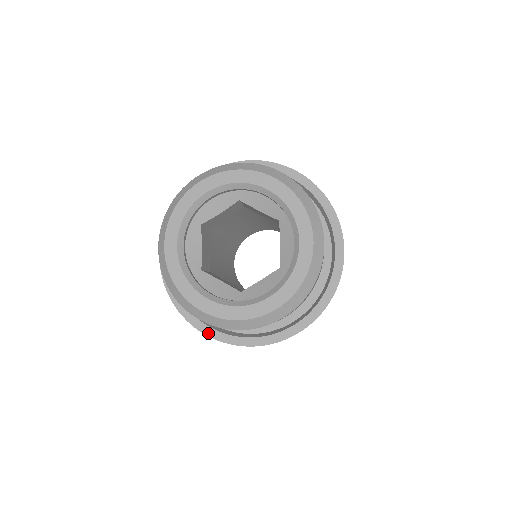
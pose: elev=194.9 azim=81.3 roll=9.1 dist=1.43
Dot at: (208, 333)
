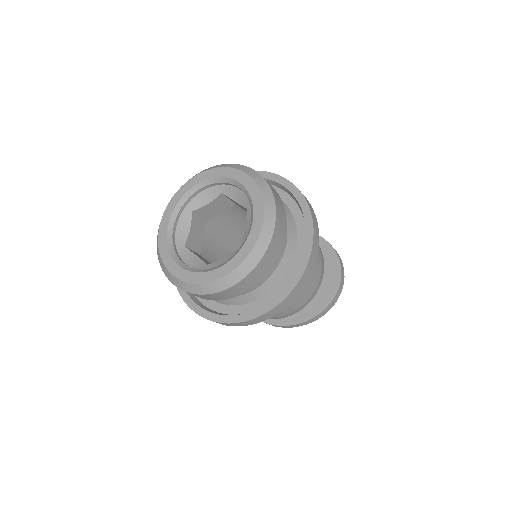
Dot at: (194, 308)
